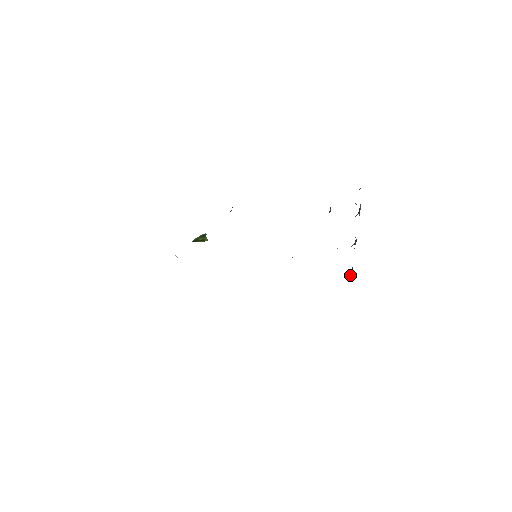
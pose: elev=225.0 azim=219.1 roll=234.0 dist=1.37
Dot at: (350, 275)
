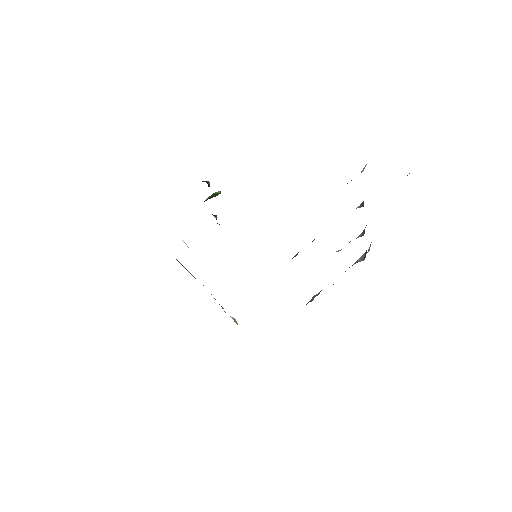
Dot at: (368, 250)
